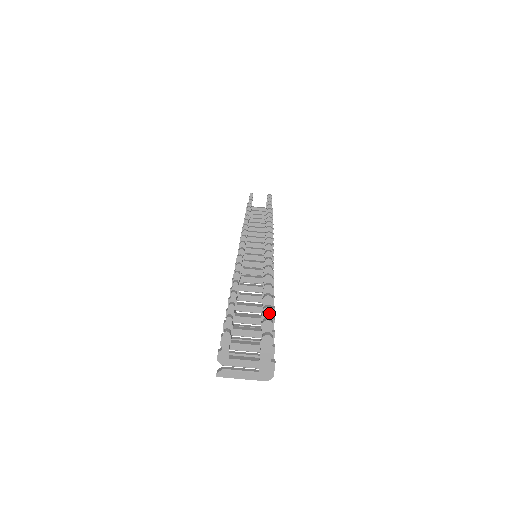
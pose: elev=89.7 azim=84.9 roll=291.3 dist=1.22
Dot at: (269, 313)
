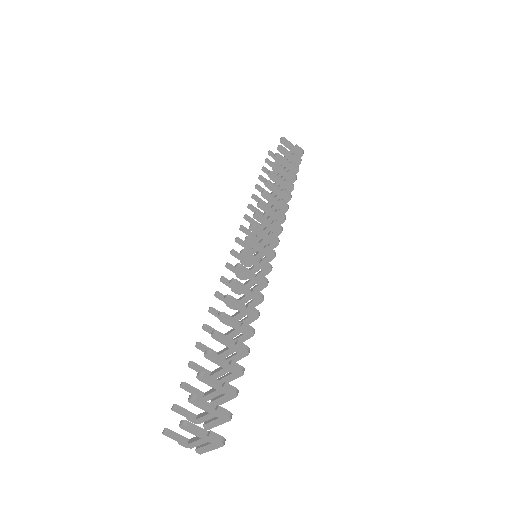
Dot at: (203, 379)
